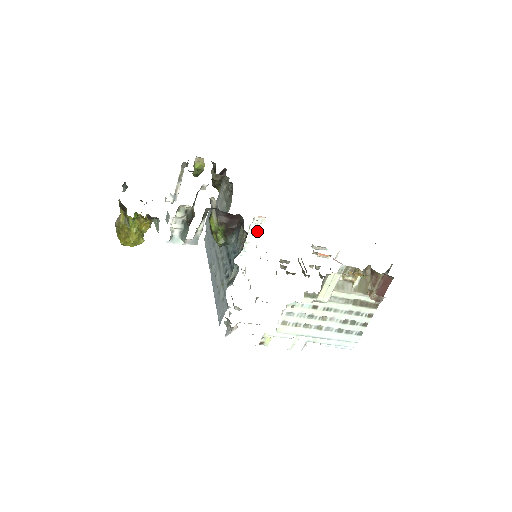
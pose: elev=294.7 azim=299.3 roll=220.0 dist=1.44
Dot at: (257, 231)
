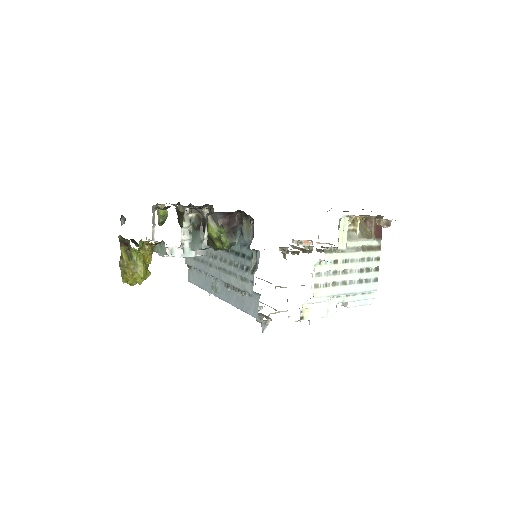
Dot at: occluded
